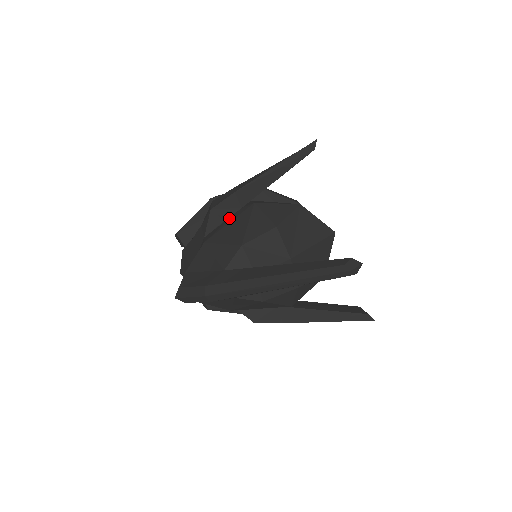
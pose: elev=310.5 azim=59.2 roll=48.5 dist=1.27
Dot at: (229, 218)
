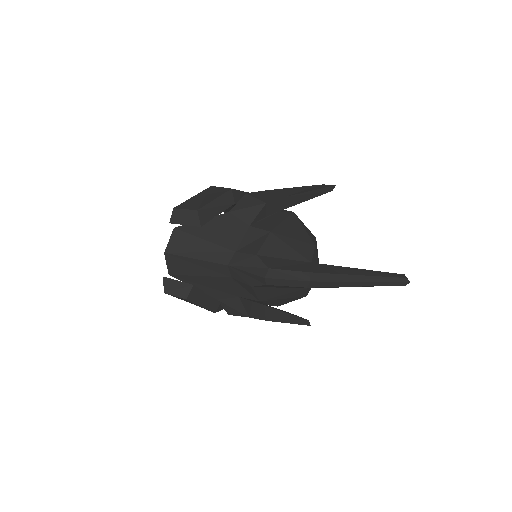
Dot at: (273, 216)
